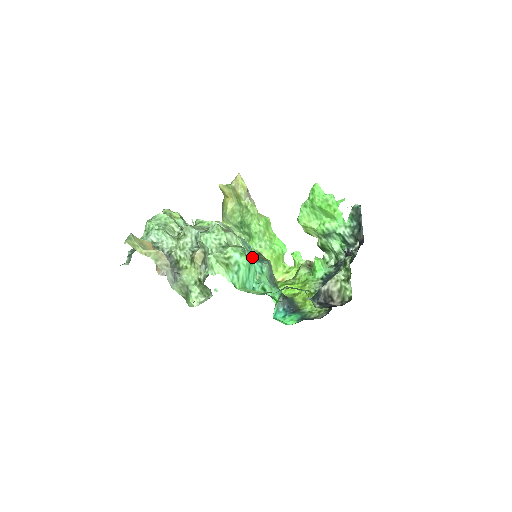
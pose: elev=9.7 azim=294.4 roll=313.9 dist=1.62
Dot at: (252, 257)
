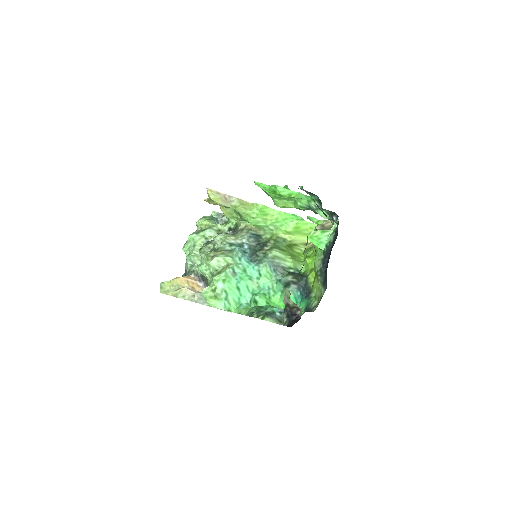
Dot at: (245, 267)
